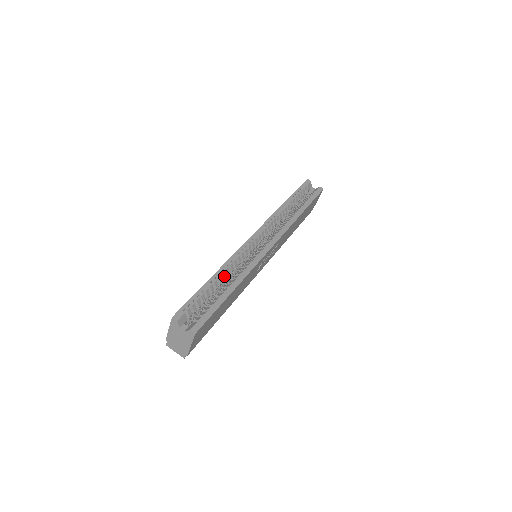
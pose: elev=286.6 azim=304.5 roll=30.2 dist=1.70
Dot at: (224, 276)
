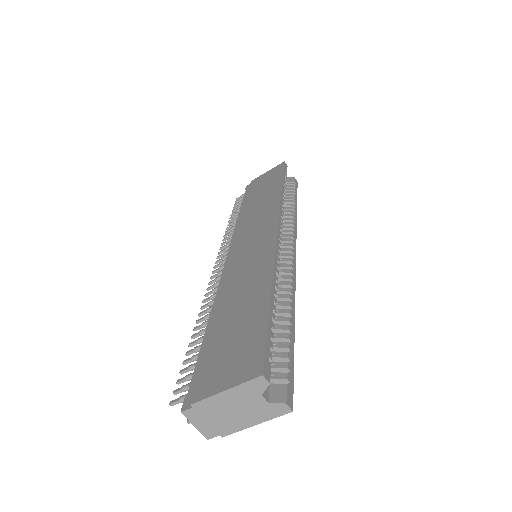
Dot at: occluded
